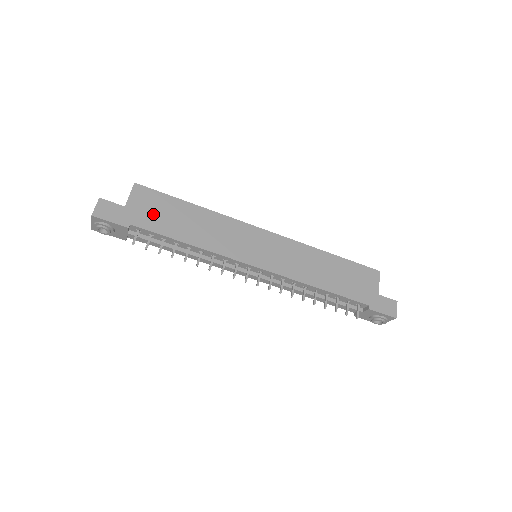
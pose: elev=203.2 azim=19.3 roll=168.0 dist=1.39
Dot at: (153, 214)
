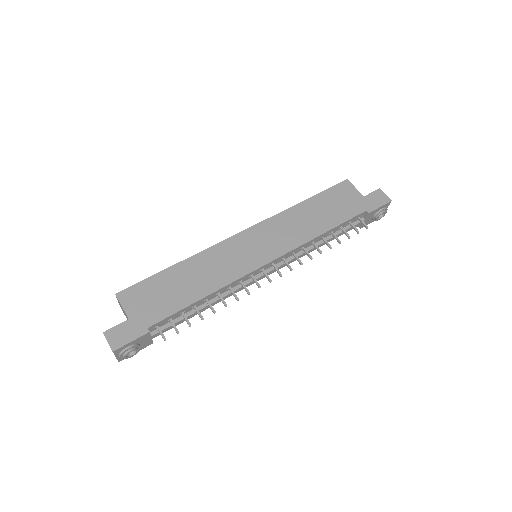
Dot at: (155, 303)
